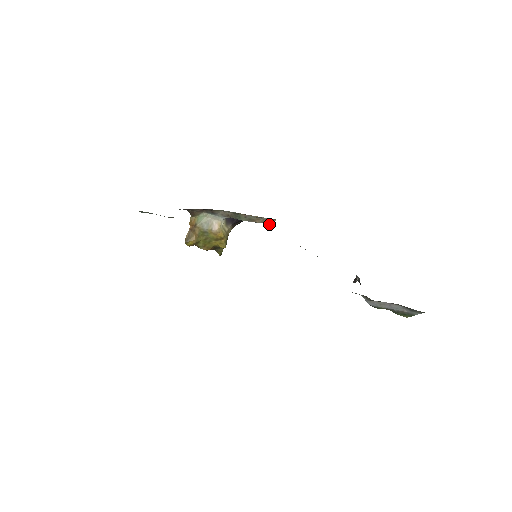
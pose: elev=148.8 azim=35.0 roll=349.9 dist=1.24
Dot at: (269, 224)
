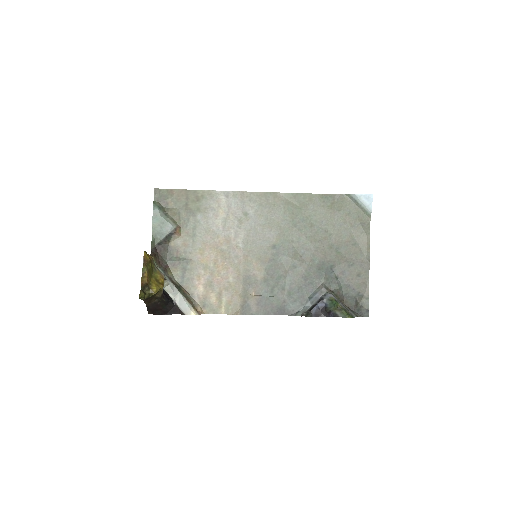
Dot at: (195, 313)
